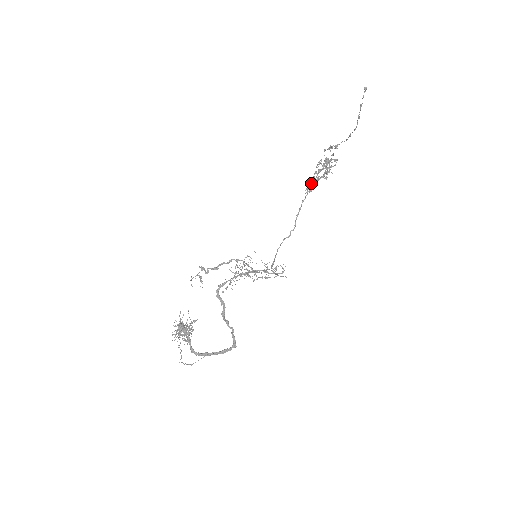
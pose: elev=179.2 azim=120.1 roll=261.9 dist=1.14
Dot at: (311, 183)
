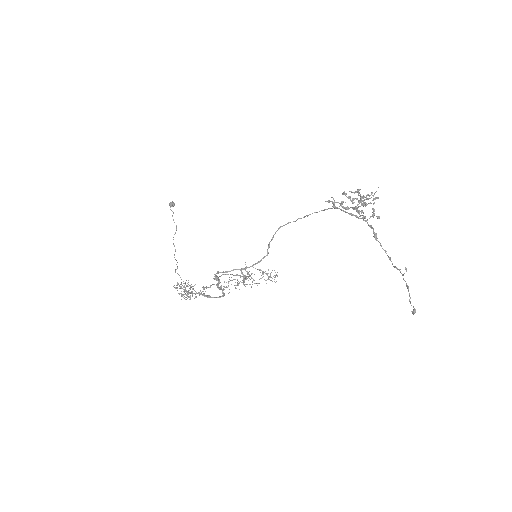
Dot at: (337, 208)
